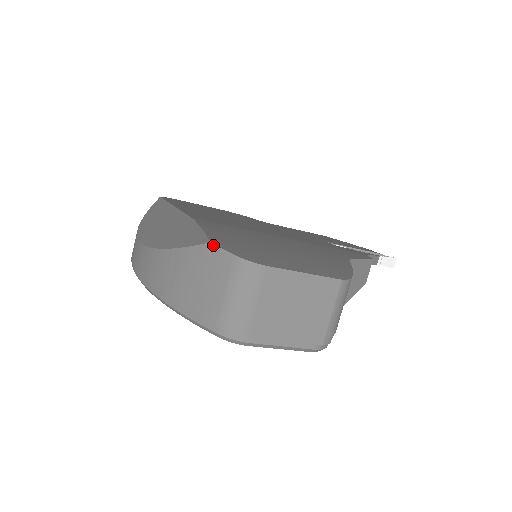
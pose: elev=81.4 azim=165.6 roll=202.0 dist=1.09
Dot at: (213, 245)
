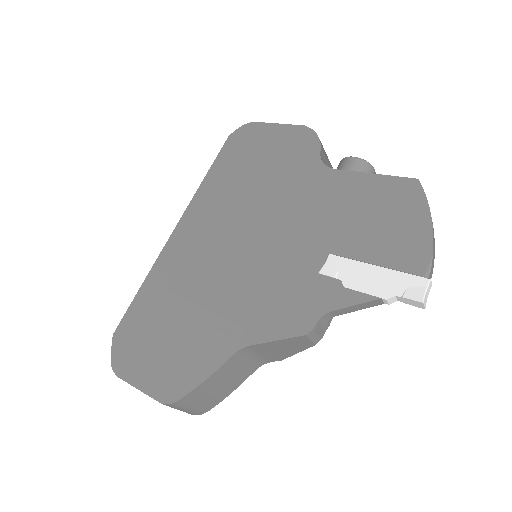
Dot at: (113, 338)
